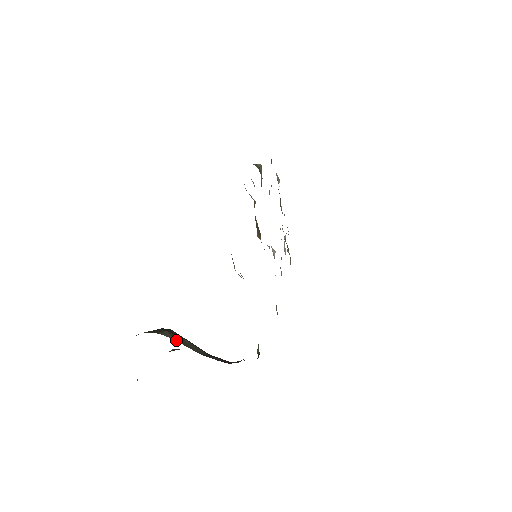
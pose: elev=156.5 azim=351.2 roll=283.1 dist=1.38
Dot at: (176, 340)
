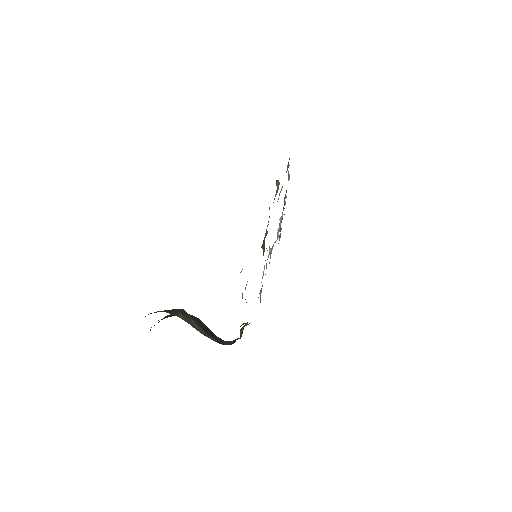
Dot at: (187, 322)
